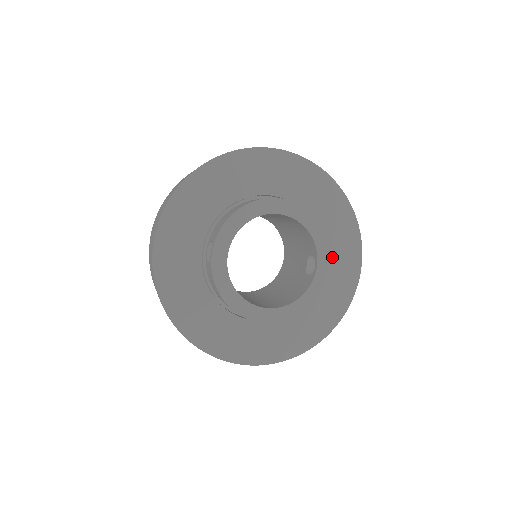
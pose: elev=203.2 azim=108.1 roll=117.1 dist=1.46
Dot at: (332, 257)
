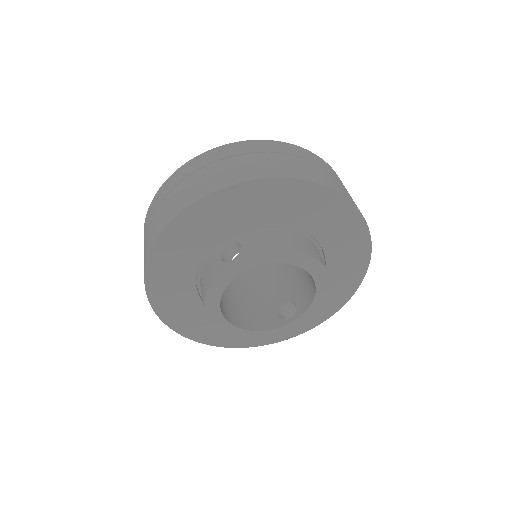
Dot at: occluded
